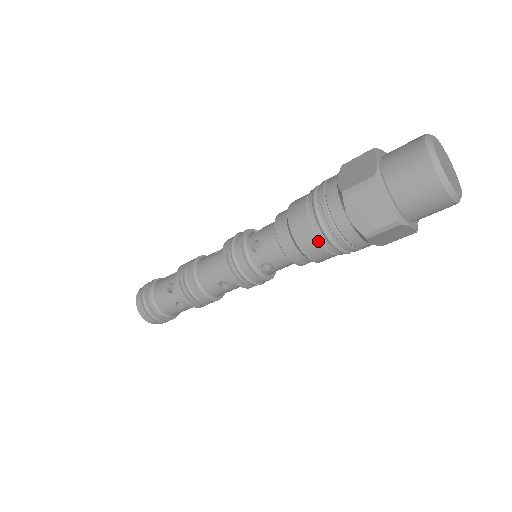
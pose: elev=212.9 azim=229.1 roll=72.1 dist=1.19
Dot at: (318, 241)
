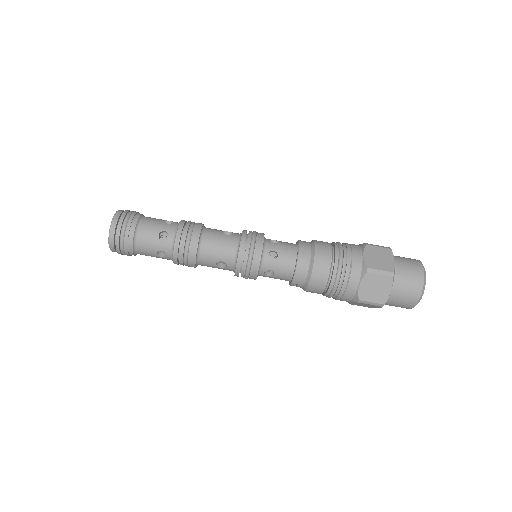
Dot at: (326, 284)
